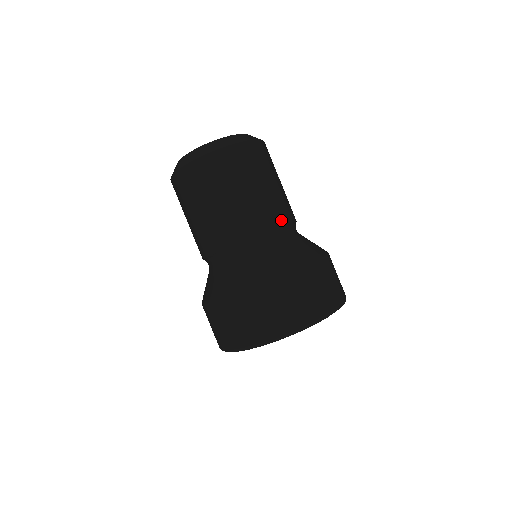
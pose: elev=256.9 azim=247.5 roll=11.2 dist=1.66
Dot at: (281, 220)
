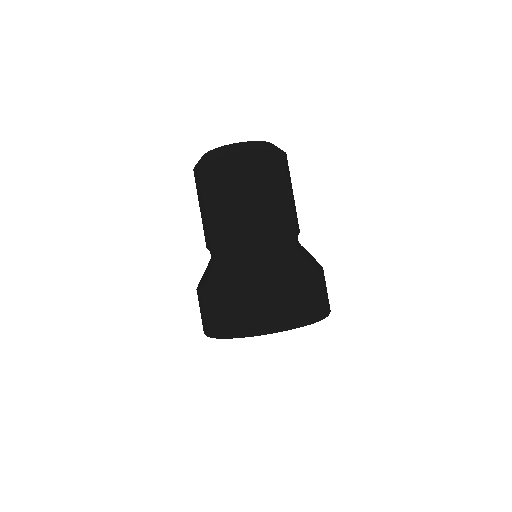
Dot at: (292, 227)
